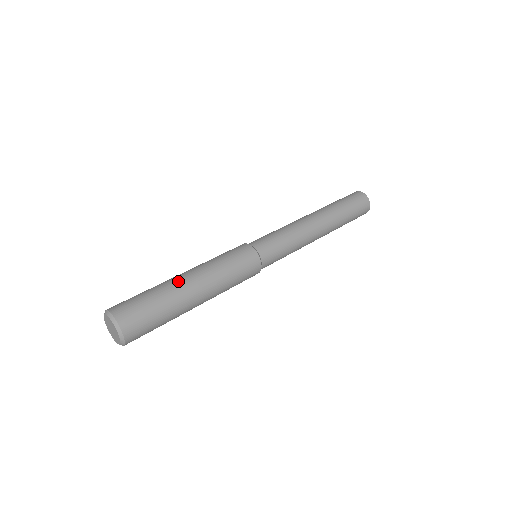
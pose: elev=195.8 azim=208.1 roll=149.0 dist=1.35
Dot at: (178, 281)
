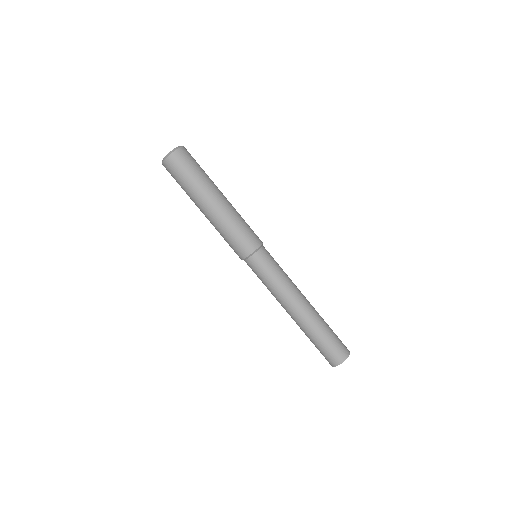
Dot at: occluded
